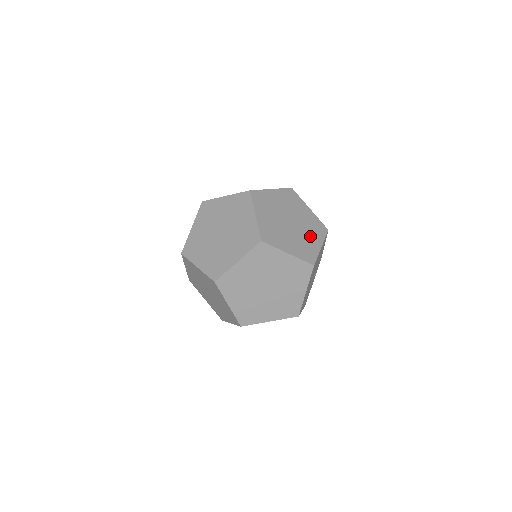
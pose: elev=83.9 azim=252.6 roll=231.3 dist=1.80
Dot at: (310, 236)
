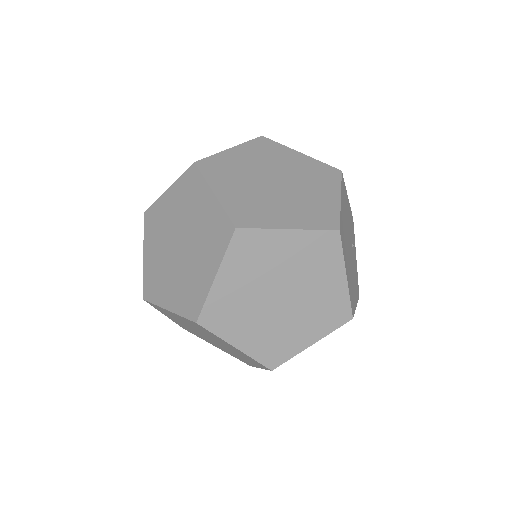
Dot at: (316, 190)
